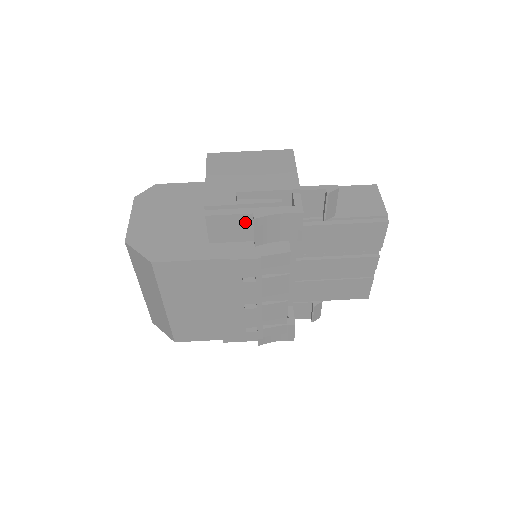
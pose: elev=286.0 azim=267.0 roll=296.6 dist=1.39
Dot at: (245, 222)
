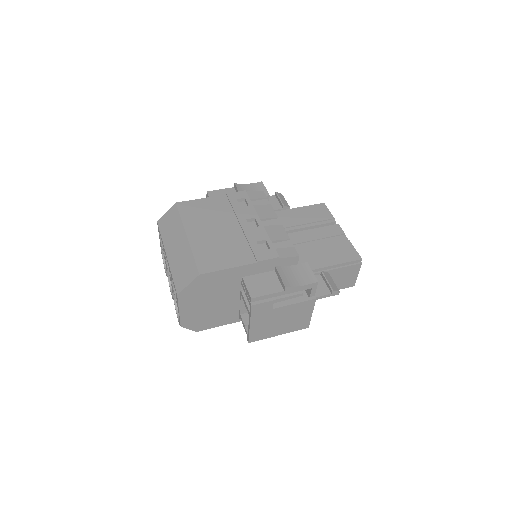
Dot at: (231, 192)
